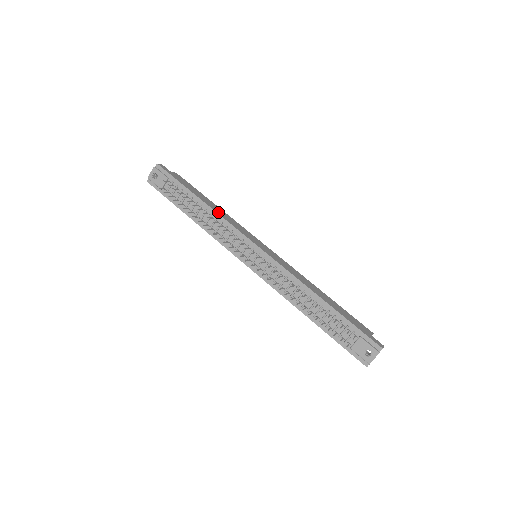
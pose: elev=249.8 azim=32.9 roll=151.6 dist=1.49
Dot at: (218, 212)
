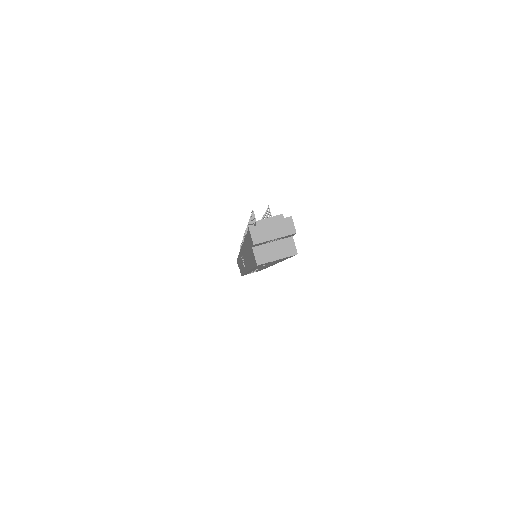
Dot at: occluded
